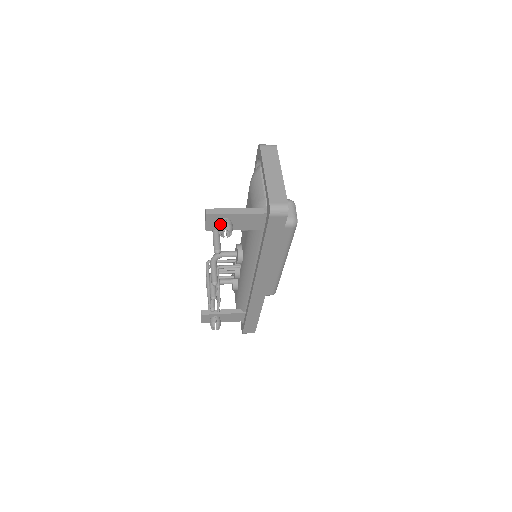
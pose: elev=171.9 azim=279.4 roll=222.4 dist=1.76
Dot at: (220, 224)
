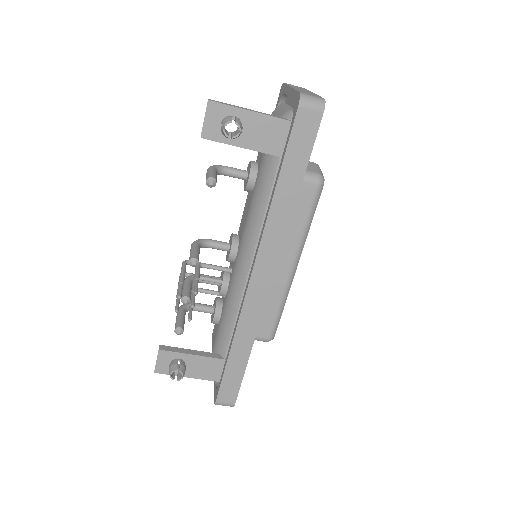
Dot at: (225, 117)
